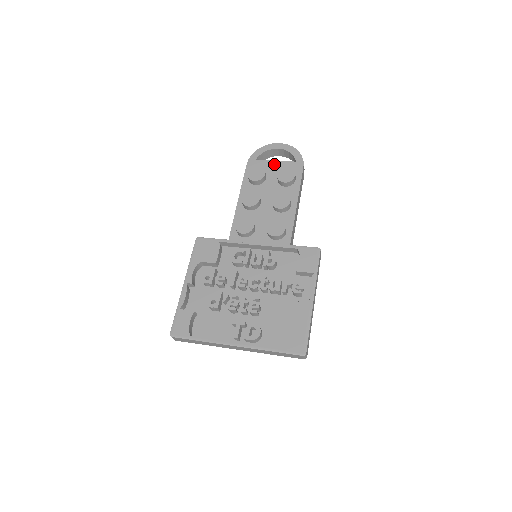
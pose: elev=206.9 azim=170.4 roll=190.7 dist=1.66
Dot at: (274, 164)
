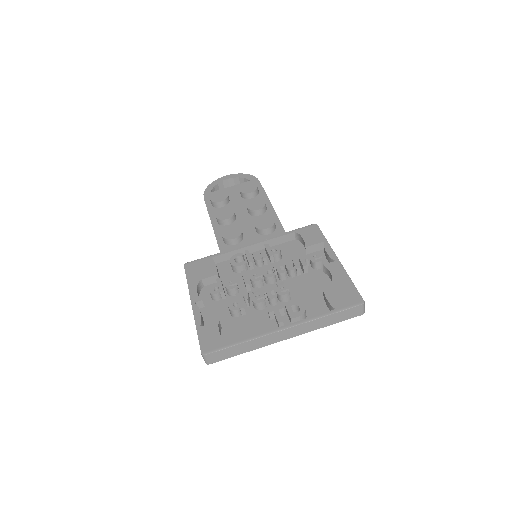
Dot at: (231, 189)
